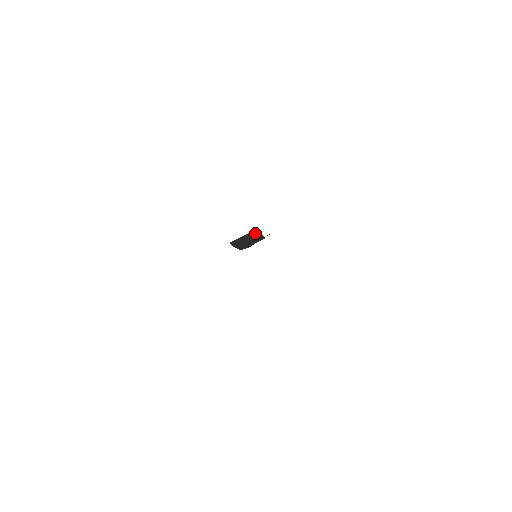
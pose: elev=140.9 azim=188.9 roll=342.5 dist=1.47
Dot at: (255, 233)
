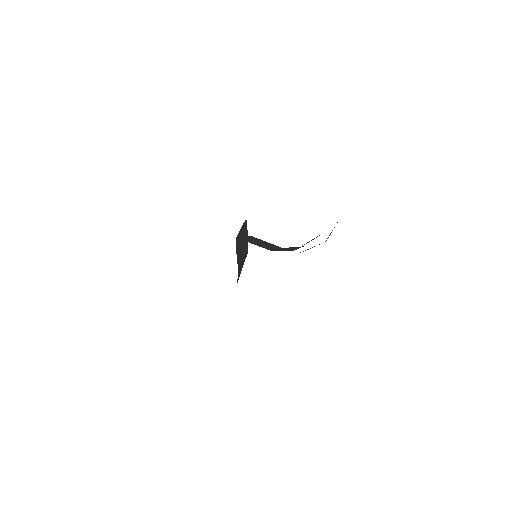
Dot at: (245, 228)
